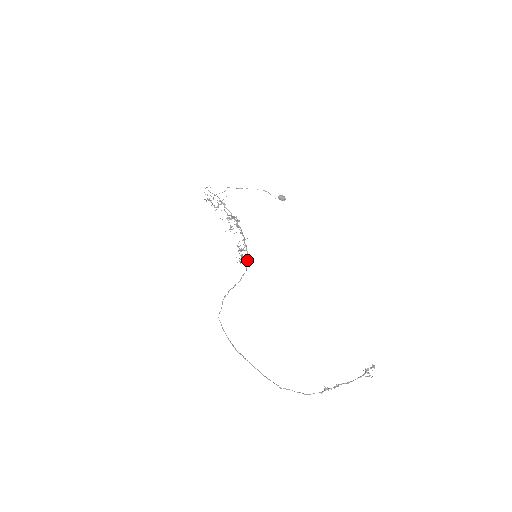
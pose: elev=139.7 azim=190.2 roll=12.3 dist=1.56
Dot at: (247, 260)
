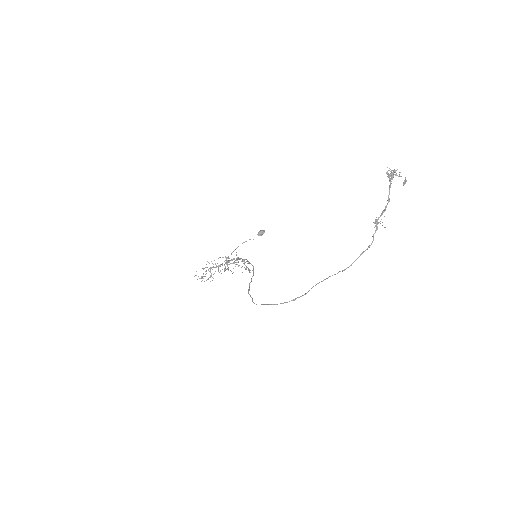
Dot at: (248, 261)
